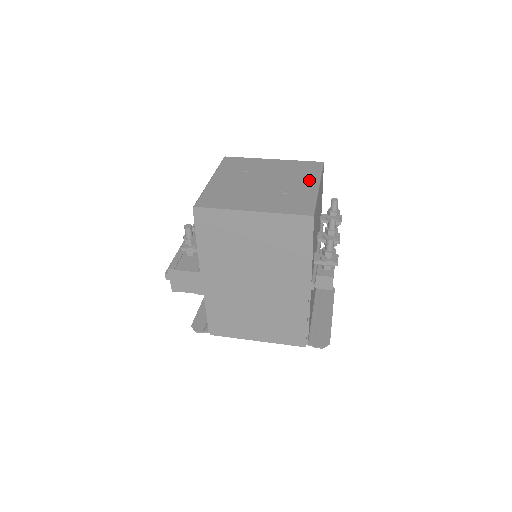
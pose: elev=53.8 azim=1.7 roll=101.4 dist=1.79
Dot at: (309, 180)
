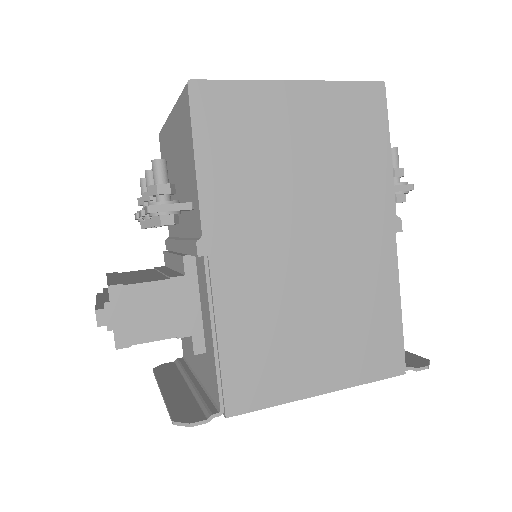
Dot at: occluded
